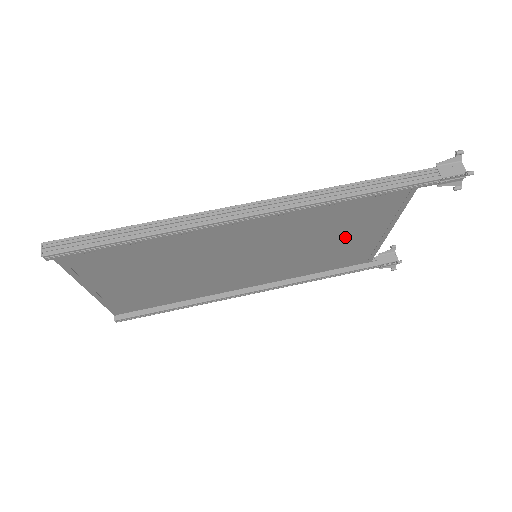
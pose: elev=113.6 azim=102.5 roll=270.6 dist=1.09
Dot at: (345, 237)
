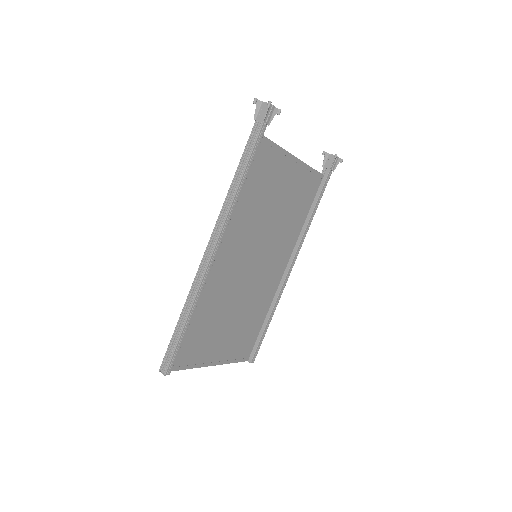
Dot at: (281, 192)
